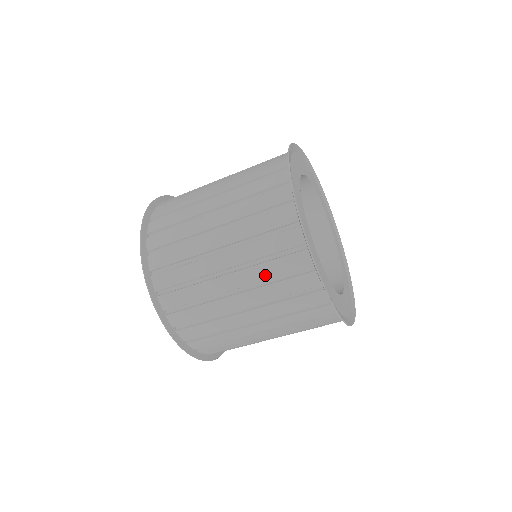
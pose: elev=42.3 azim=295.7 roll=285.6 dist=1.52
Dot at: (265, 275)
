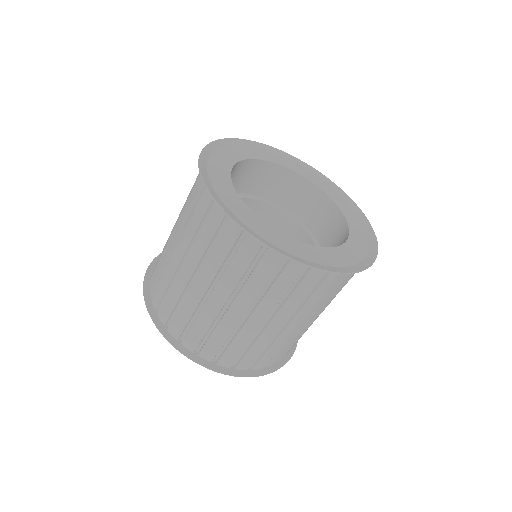
Dot at: (218, 262)
